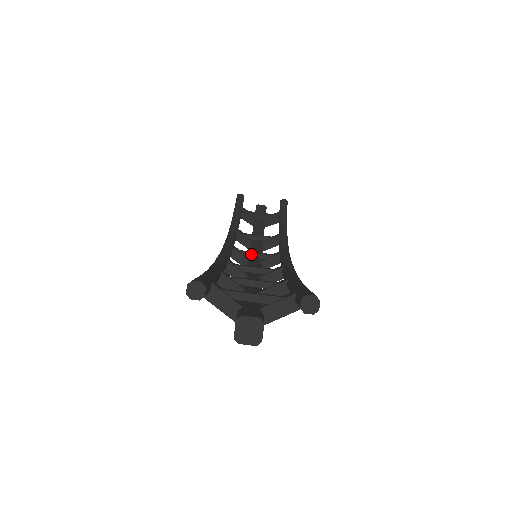
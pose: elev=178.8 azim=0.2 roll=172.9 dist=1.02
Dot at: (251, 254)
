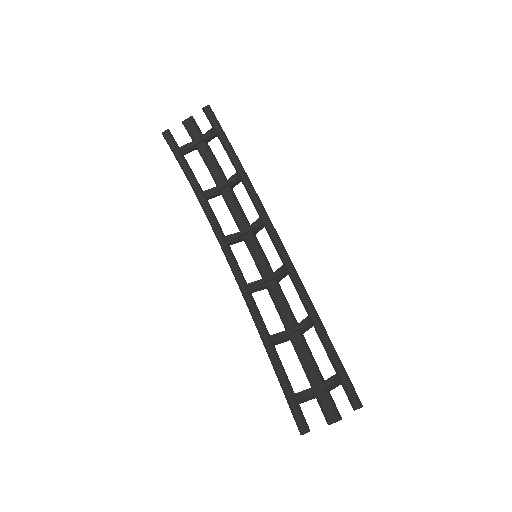
Dot at: (242, 235)
